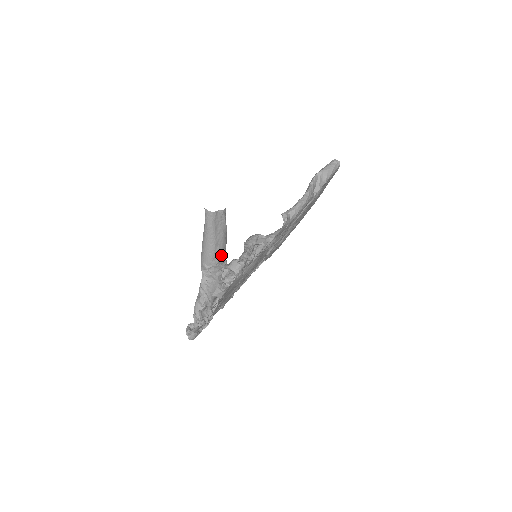
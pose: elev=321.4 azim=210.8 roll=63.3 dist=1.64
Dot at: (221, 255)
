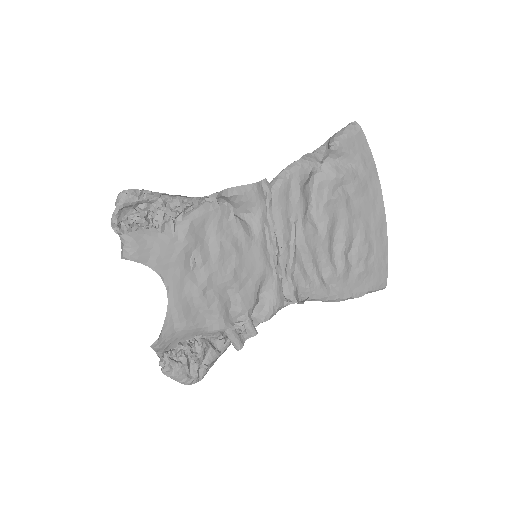
Dot at: occluded
